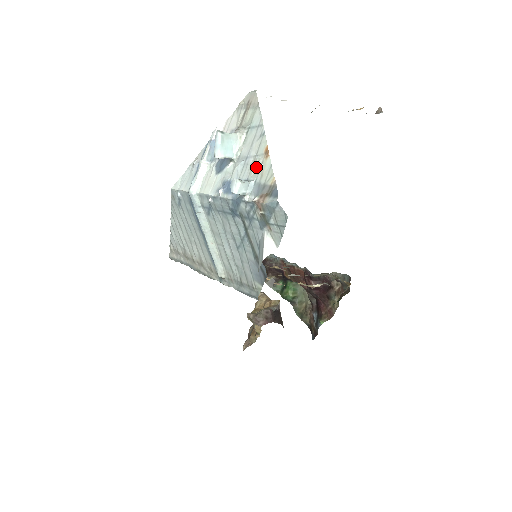
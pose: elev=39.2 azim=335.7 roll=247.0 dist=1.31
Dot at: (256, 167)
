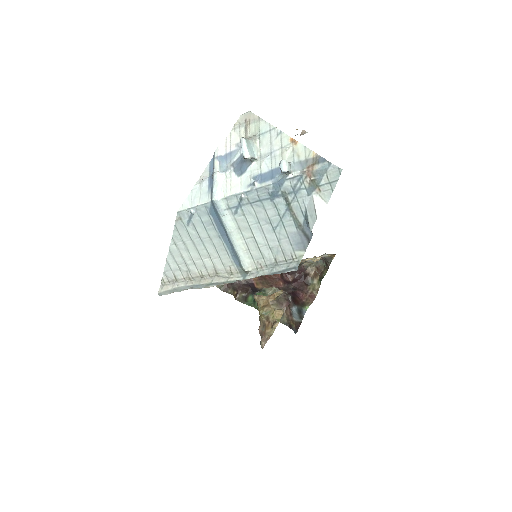
Dot at: (288, 153)
